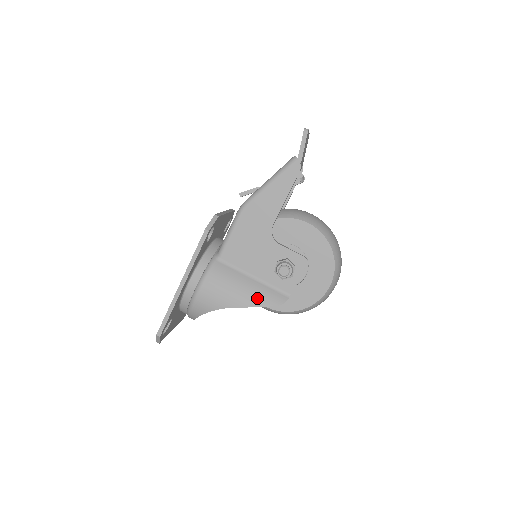
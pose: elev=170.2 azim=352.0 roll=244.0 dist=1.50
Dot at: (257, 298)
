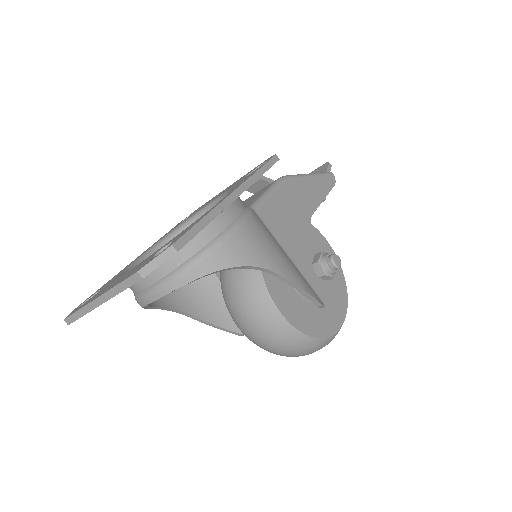
Dot at: (303, 281)
